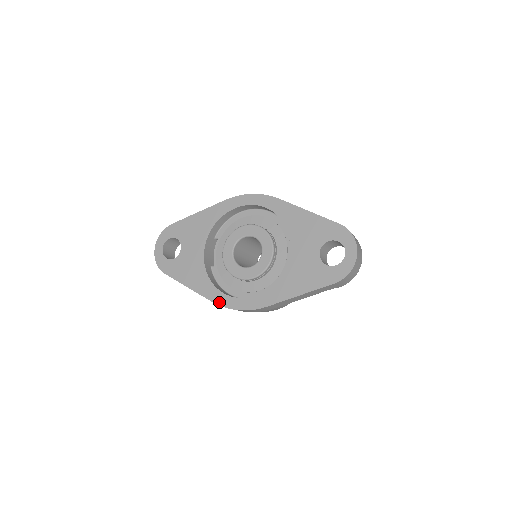
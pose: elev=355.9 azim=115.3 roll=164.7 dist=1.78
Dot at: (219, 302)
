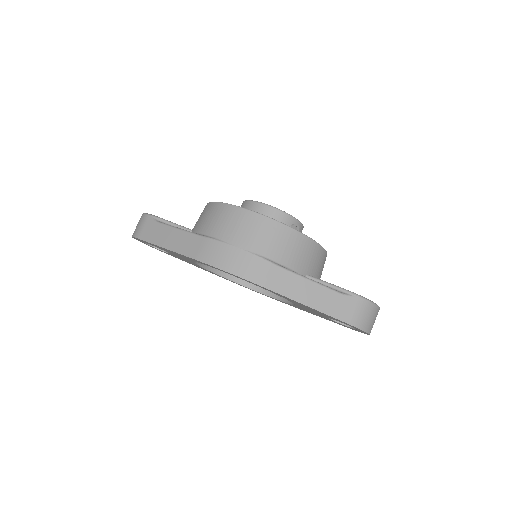
Dot at: occluded
